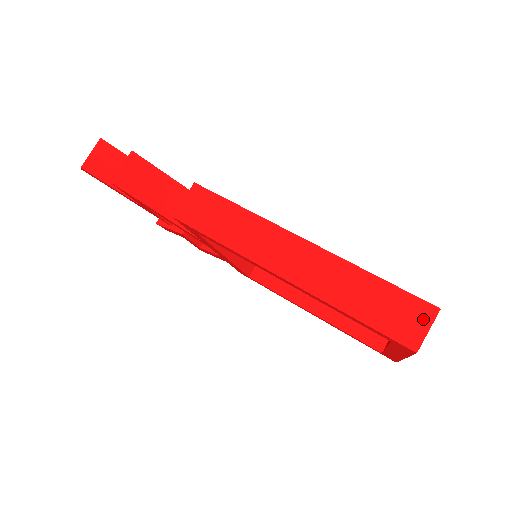
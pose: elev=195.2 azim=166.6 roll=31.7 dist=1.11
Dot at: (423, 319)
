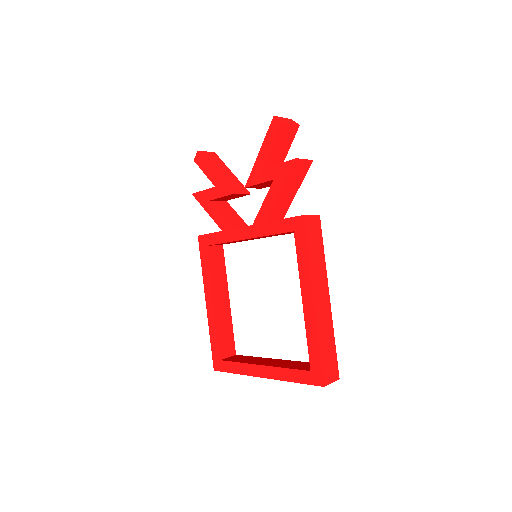
Dot at: (334, 377)
